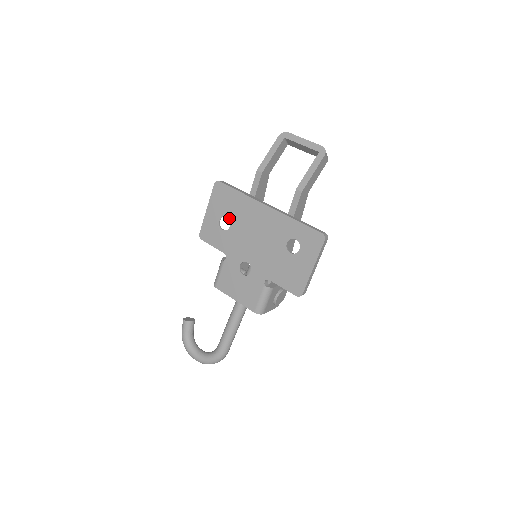
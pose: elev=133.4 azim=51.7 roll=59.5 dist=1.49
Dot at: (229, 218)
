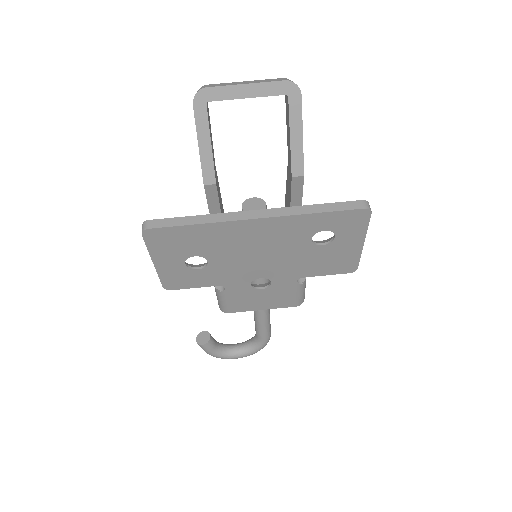
Dot at: (200, 256)
